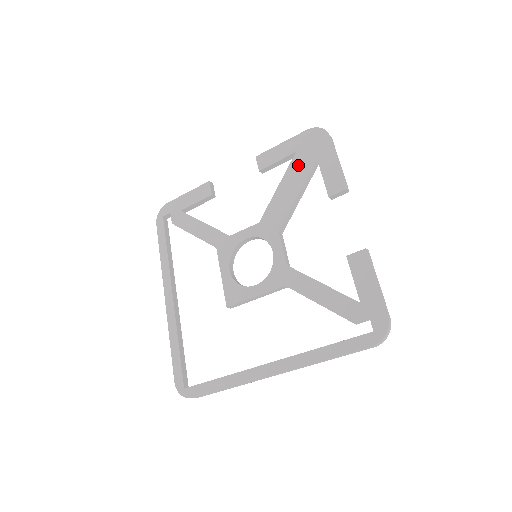
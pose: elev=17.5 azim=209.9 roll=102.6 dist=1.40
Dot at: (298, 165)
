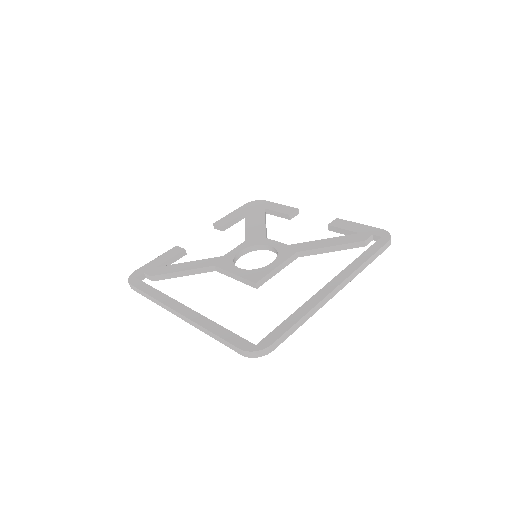
Dot at: (253, 214)
